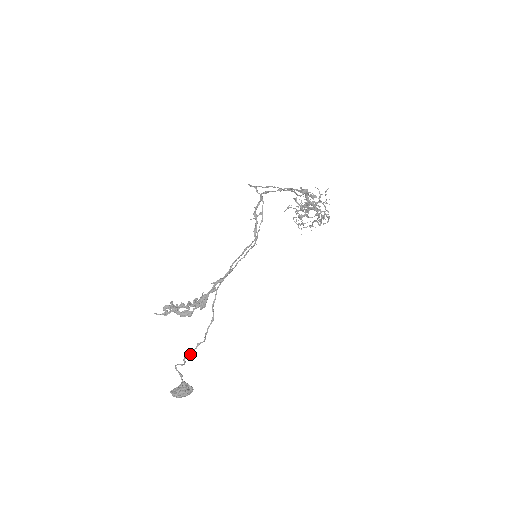
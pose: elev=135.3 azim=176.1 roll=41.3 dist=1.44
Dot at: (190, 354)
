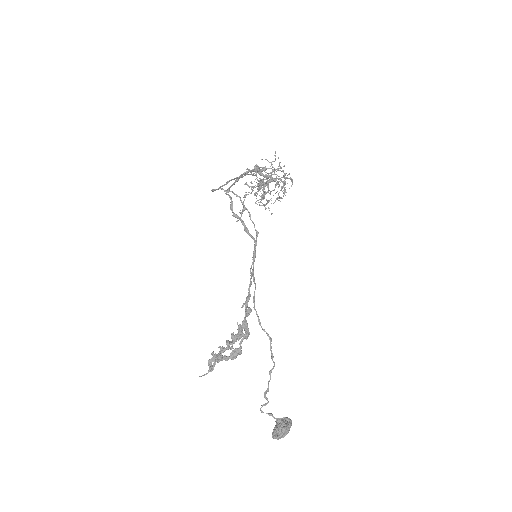
Dot at: (268, 388)
